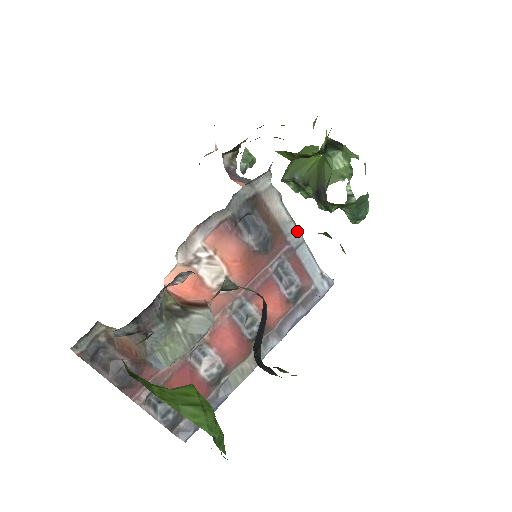
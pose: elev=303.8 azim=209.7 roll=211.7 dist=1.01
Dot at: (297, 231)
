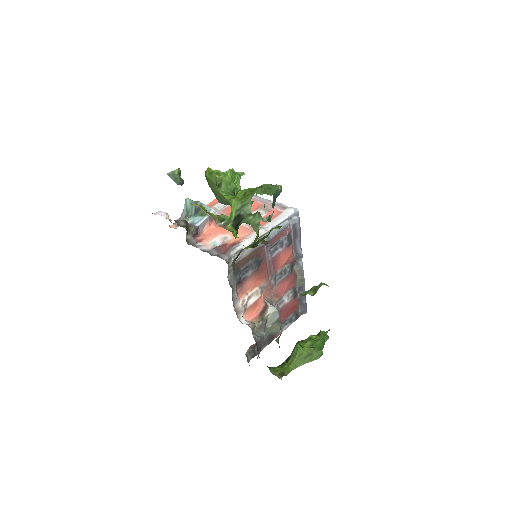
Dot at: occluded
